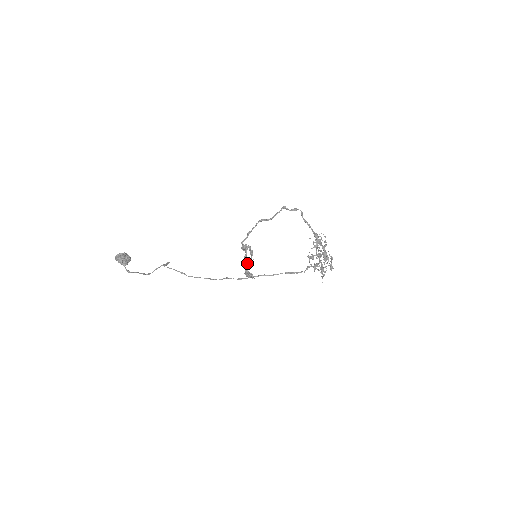
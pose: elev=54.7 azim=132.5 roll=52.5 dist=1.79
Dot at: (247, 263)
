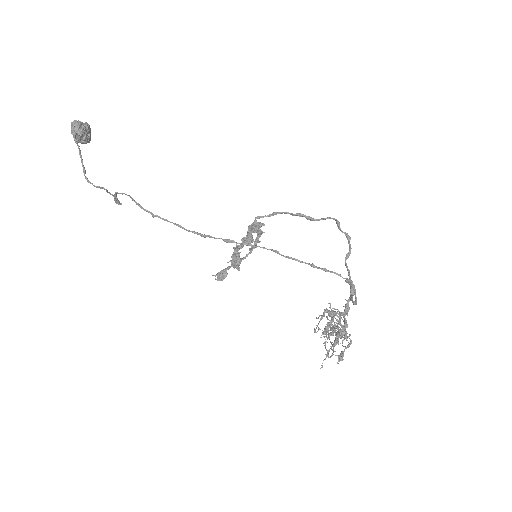
Dot at: (247, 240)
